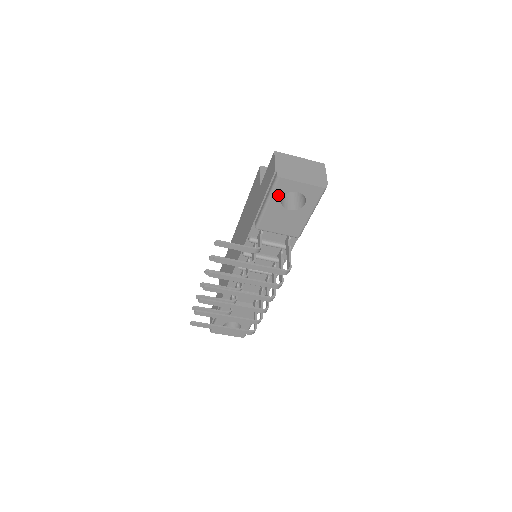
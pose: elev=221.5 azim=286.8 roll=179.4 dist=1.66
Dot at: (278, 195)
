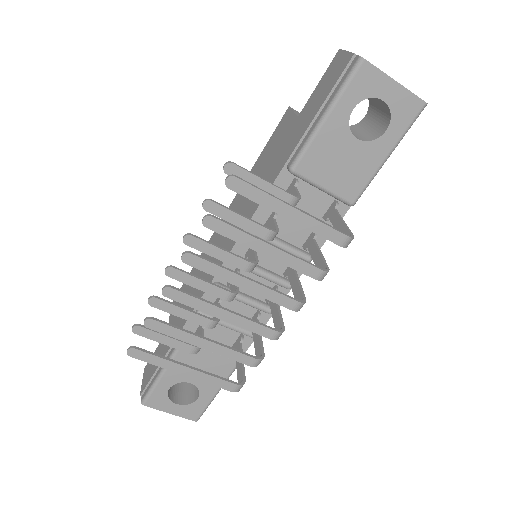
Dot at: (350, 100)
